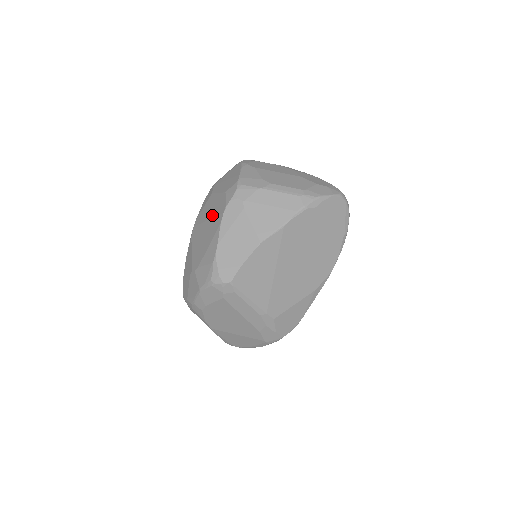
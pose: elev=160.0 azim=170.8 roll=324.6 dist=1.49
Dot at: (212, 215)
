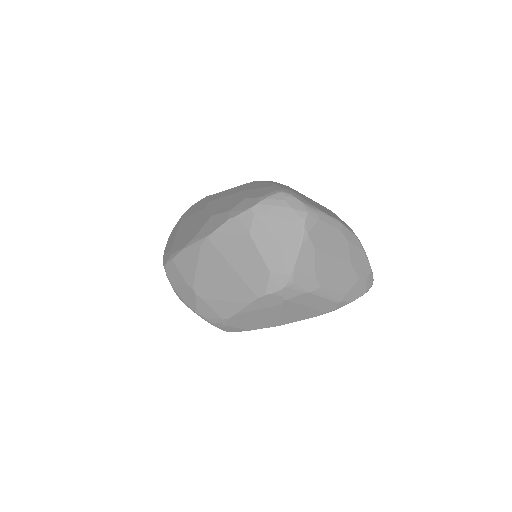
Dot at: (241, 273)
